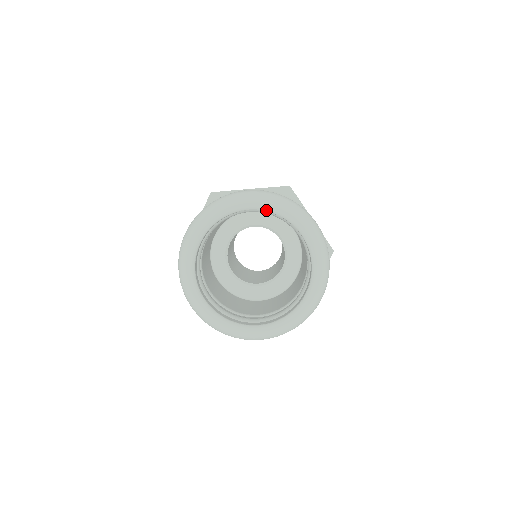
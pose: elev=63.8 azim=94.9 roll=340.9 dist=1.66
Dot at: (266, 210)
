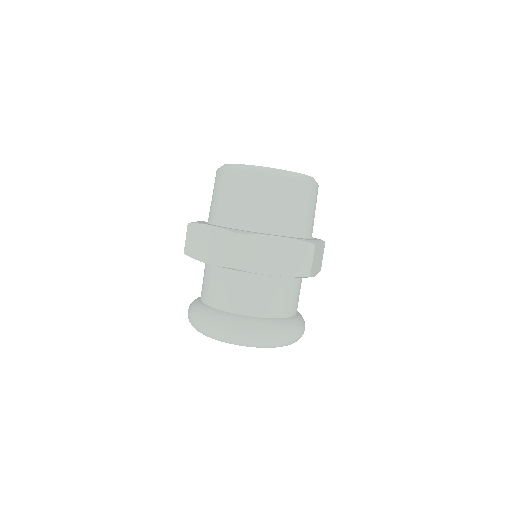
Dot at: occluded
